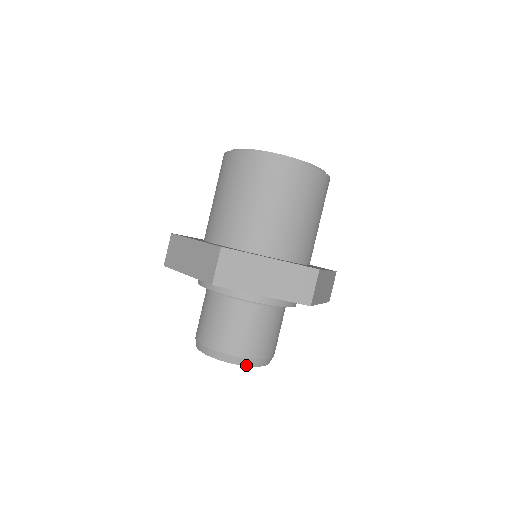
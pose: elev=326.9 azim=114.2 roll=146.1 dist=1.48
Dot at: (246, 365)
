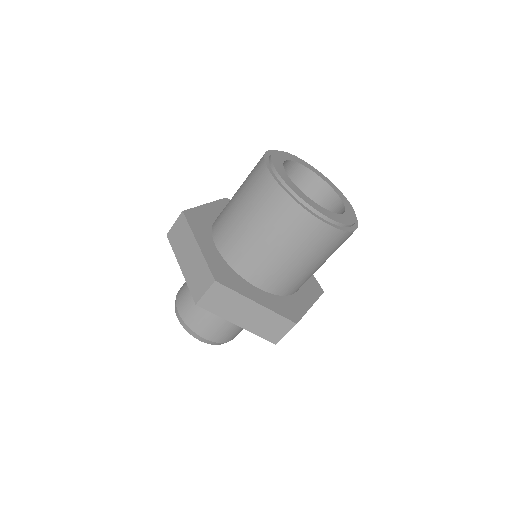
Dot at: (208, 343)
